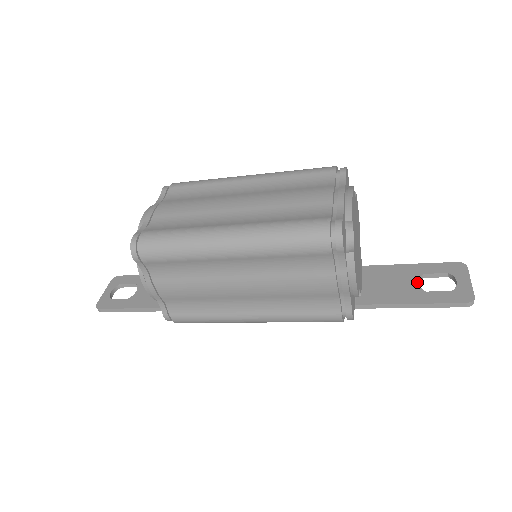
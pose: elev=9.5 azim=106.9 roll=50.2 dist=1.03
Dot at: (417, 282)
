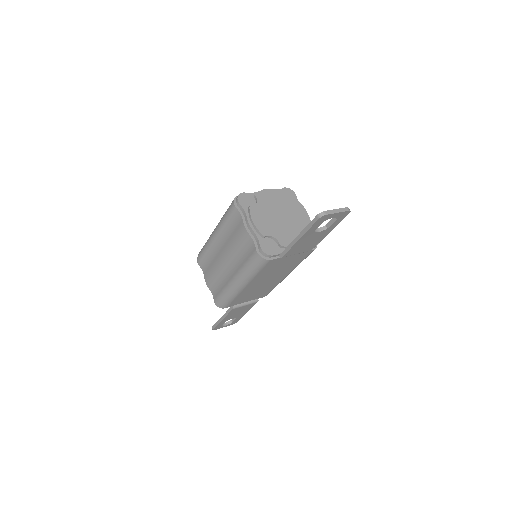
Dot at: (316, 229)
